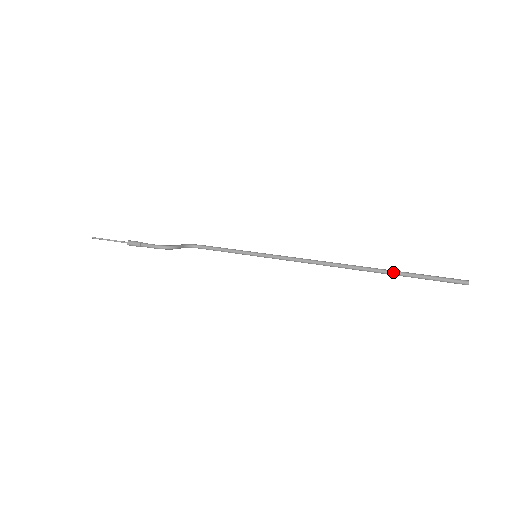
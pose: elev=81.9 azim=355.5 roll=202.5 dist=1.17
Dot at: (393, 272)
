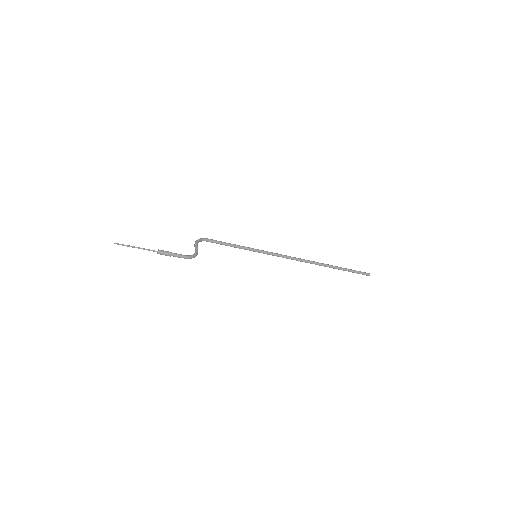
Dot at: (336, 268)
